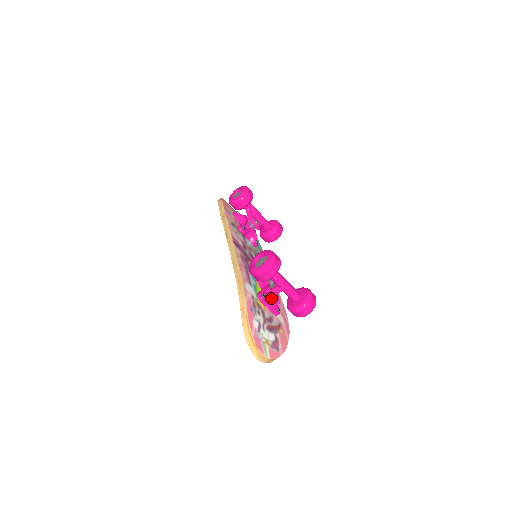
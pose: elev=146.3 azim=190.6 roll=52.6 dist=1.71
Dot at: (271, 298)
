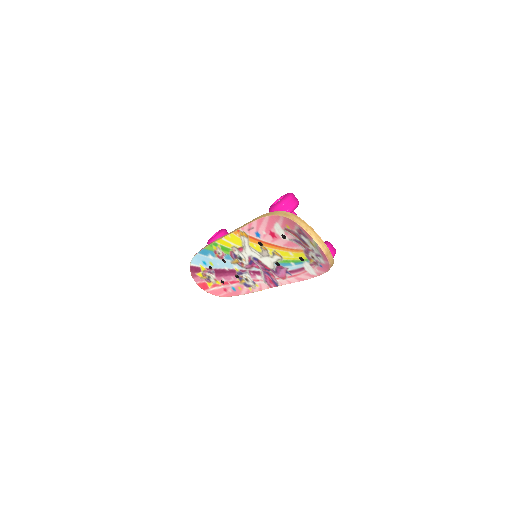
Dot at: occluded
